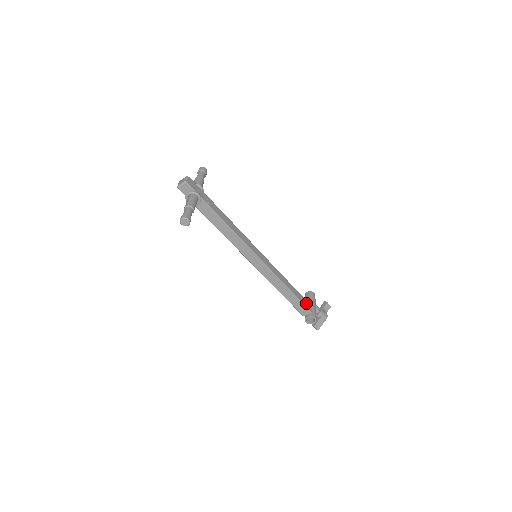
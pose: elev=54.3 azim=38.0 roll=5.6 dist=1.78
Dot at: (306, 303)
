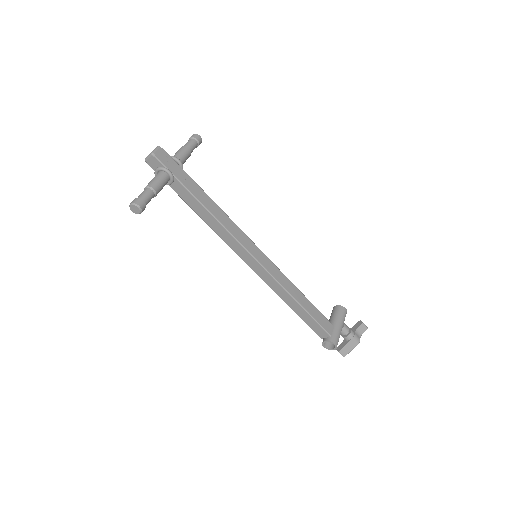
Dot at: (325, 323)
